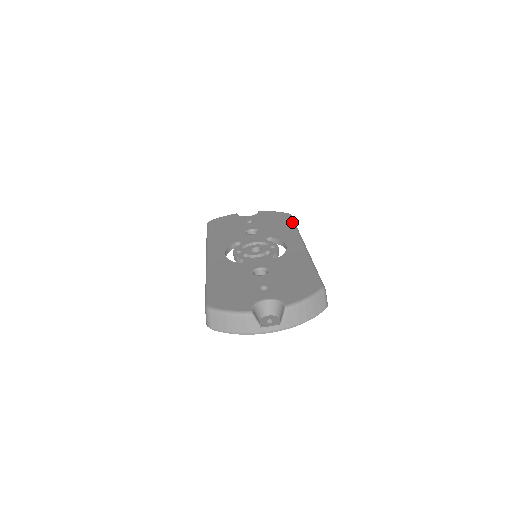
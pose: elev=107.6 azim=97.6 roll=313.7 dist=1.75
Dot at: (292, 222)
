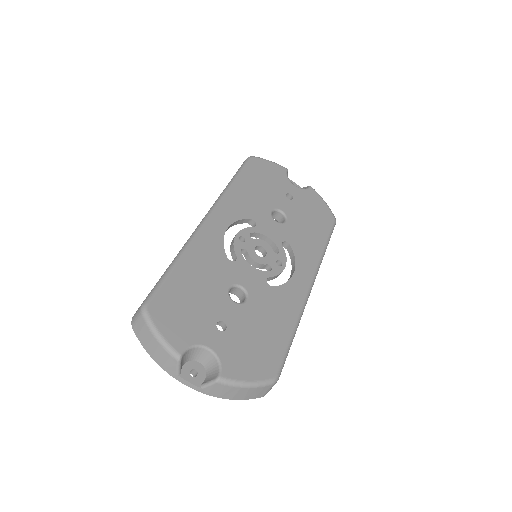
Dot at: (328, 237)
